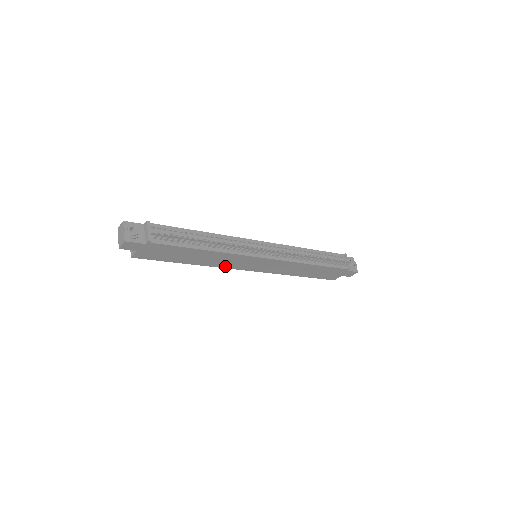
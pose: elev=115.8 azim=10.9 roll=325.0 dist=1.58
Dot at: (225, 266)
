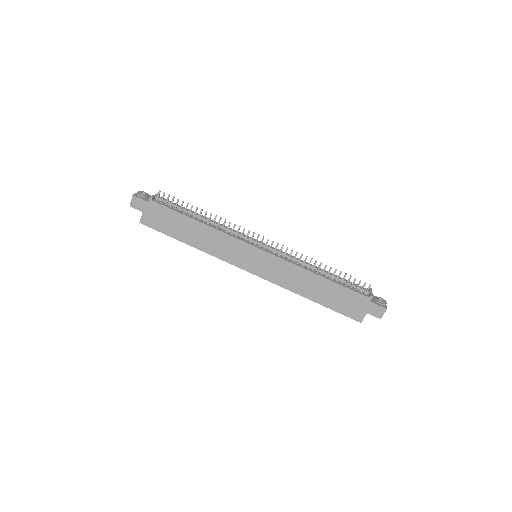
Dot at: (222, 257)
